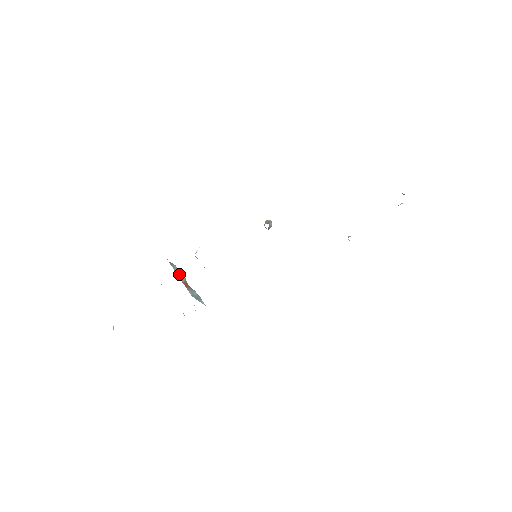
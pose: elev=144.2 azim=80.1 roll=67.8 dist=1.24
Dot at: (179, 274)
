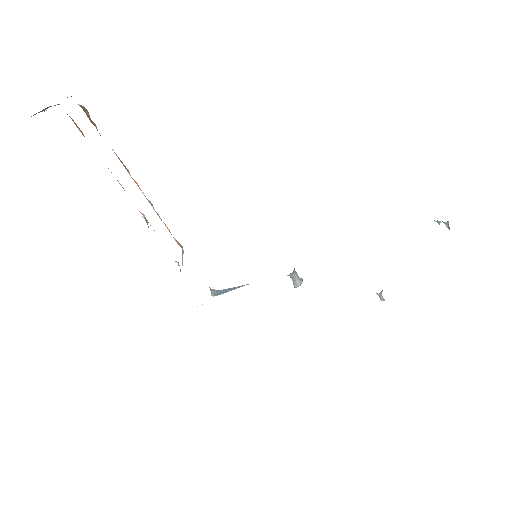
Dot at: occluded
